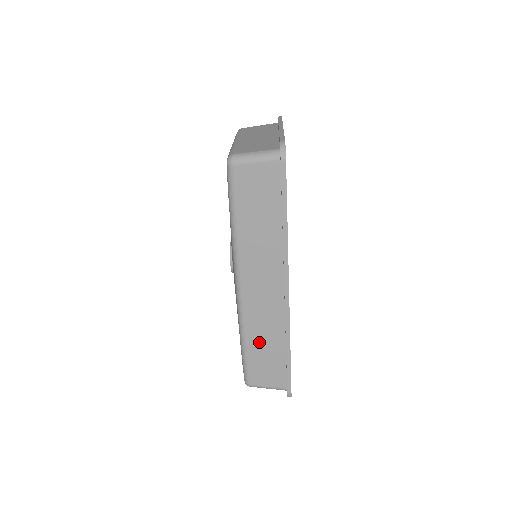
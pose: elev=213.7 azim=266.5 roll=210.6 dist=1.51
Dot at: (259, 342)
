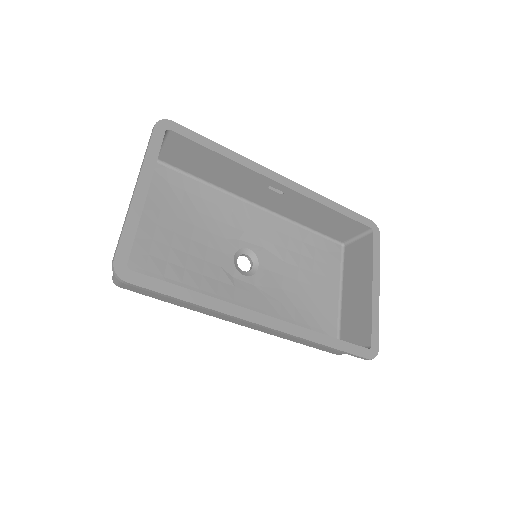
Dot at: (301, 340)
